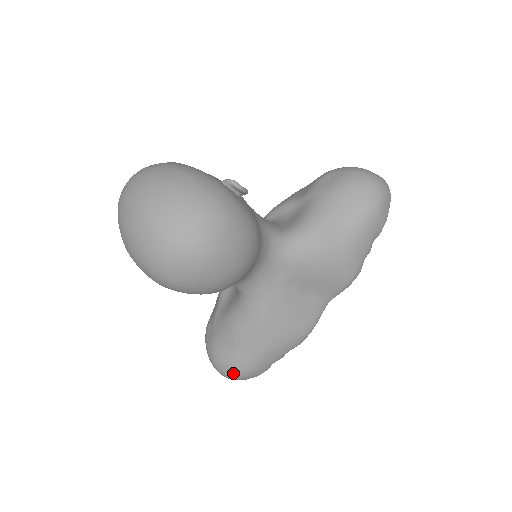
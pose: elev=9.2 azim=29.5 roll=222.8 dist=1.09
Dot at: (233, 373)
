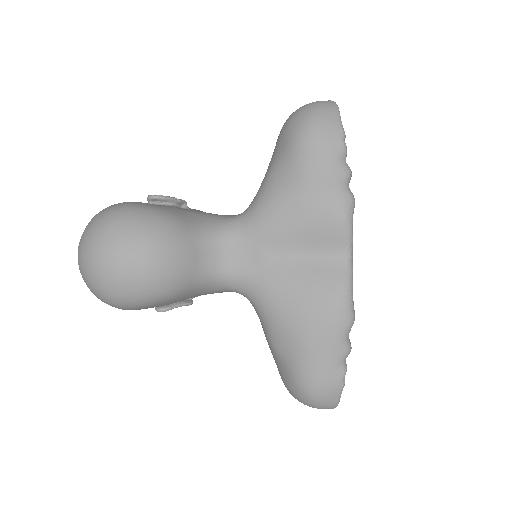
Dot at: (304, 394)
